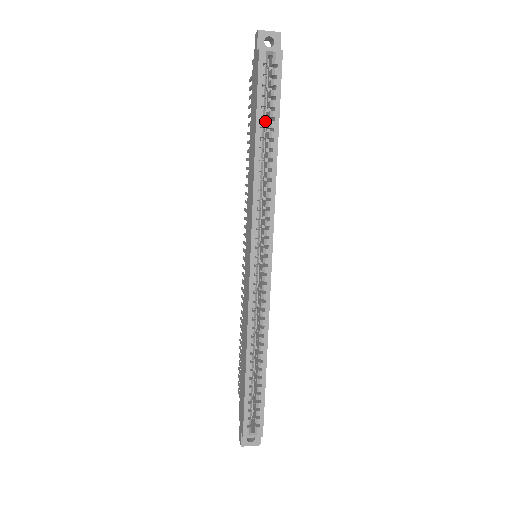
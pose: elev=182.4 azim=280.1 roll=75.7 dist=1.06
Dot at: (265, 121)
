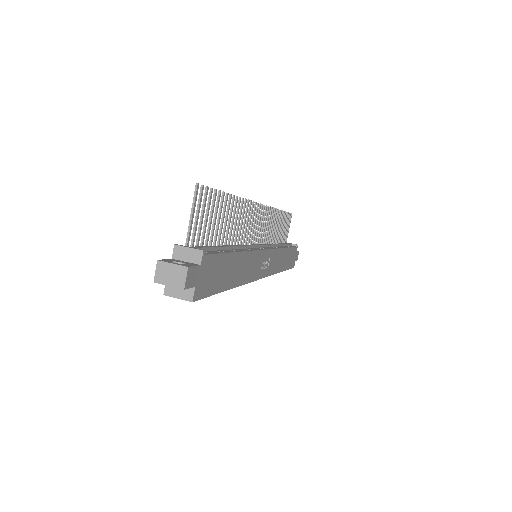
Dot at: occluded
